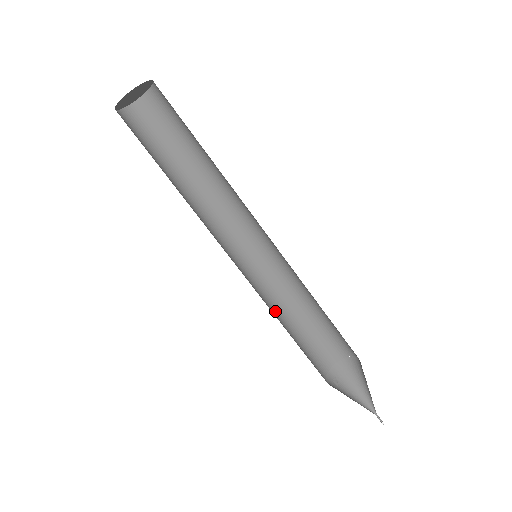
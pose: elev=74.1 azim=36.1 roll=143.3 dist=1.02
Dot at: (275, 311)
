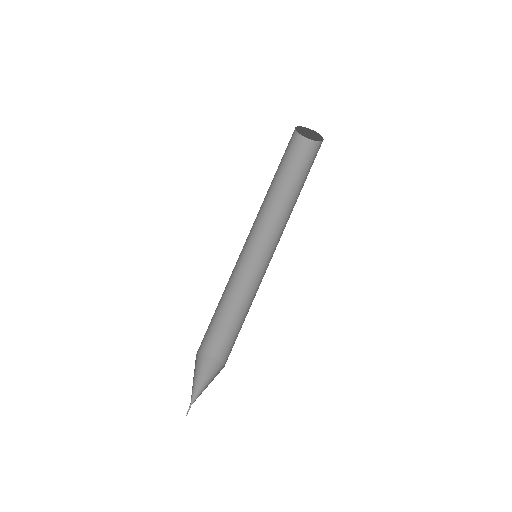
Dot at: (233, 293)
